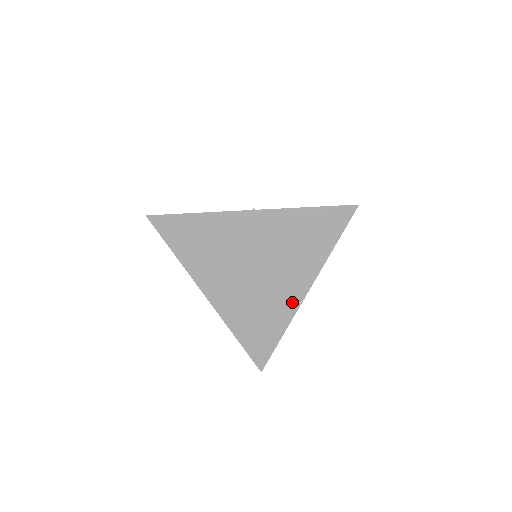
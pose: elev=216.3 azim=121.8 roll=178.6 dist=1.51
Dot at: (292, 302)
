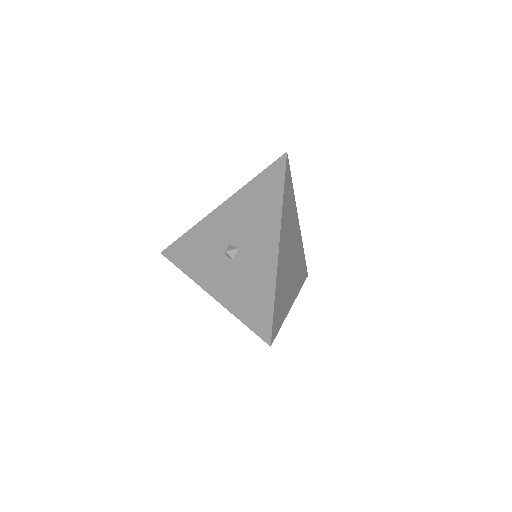
Dot at: occluded
